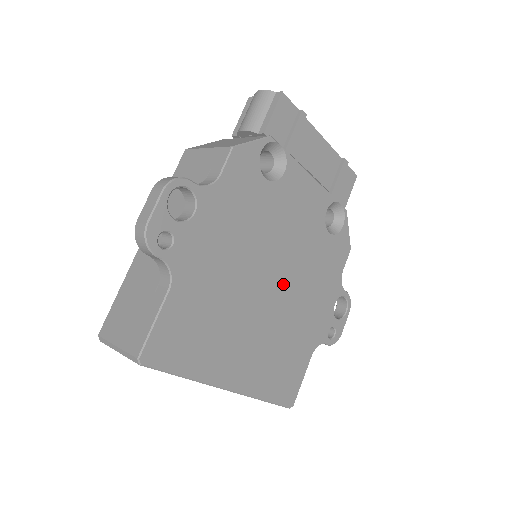
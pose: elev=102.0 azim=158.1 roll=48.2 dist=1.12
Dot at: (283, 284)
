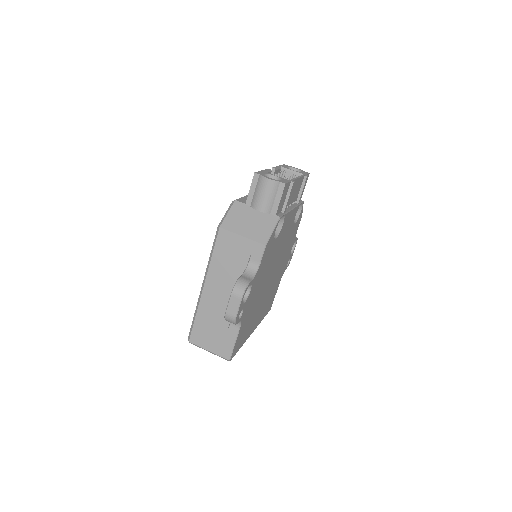
Dot at: (275, 271)
